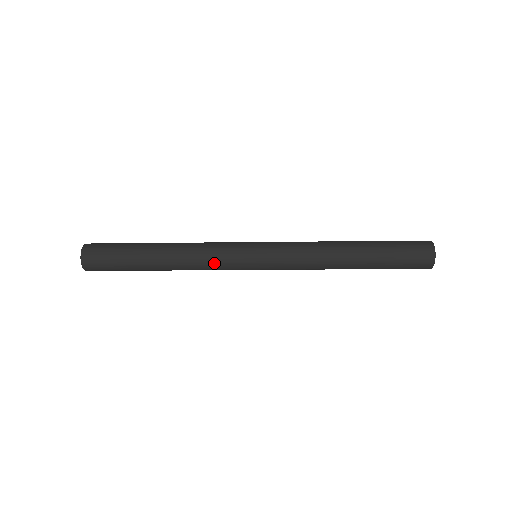
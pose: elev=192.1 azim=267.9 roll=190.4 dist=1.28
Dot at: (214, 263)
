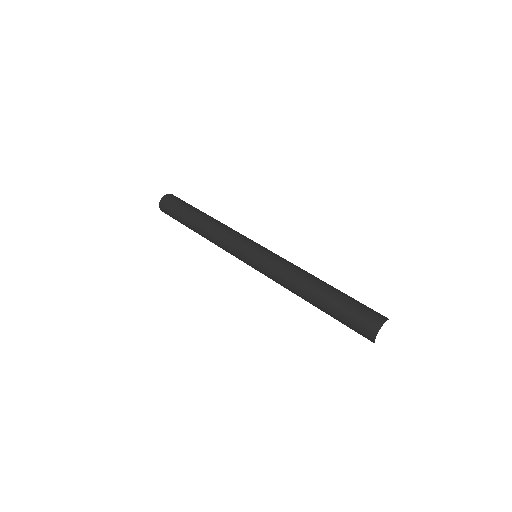
Dot at: occluded
